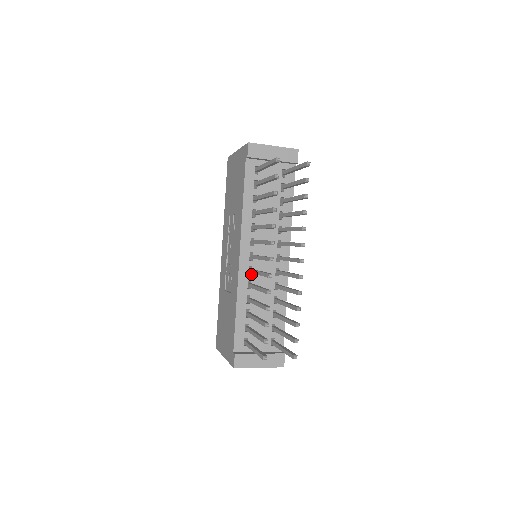
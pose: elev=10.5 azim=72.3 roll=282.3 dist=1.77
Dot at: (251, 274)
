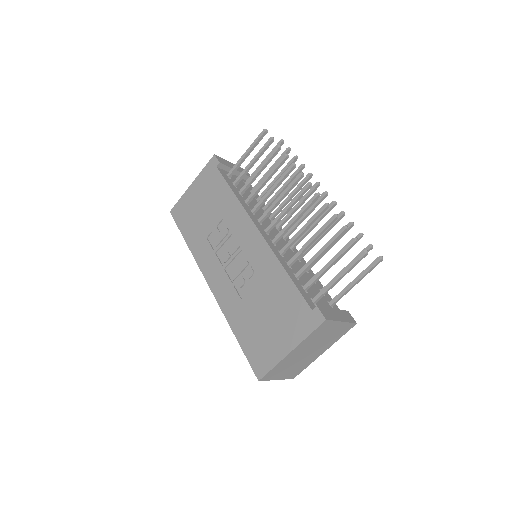
Dot at: (275, 246)
